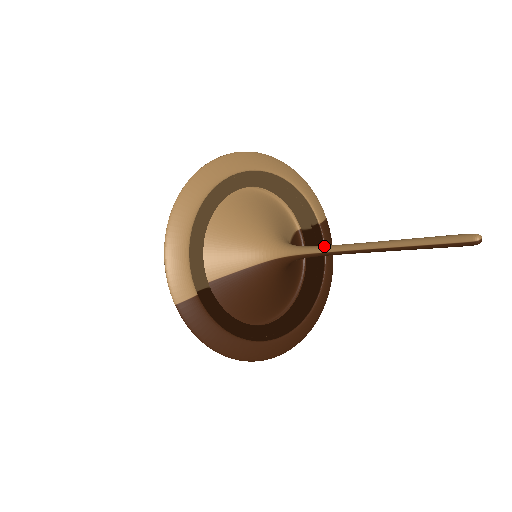
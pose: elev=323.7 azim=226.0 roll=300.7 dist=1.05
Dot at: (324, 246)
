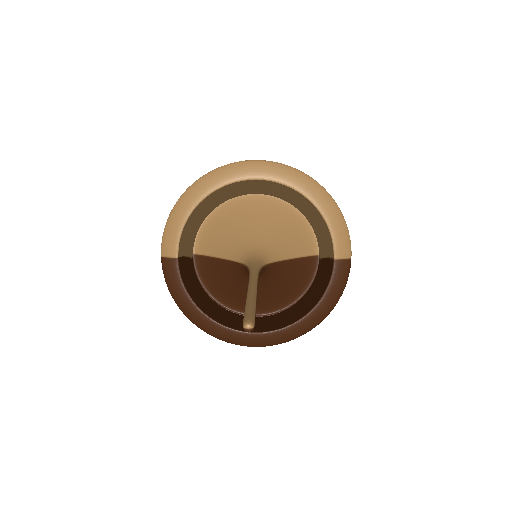
Dot at: (253, 272)
